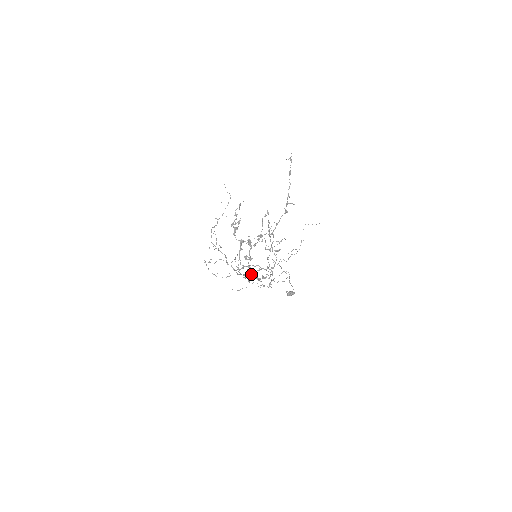
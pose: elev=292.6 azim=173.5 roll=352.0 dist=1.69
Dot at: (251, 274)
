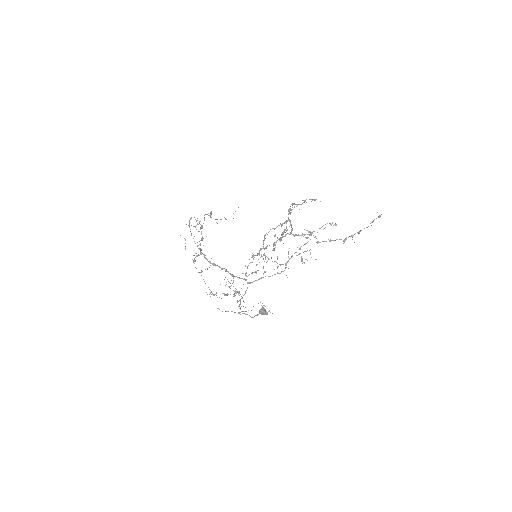
Dot at: occluded
